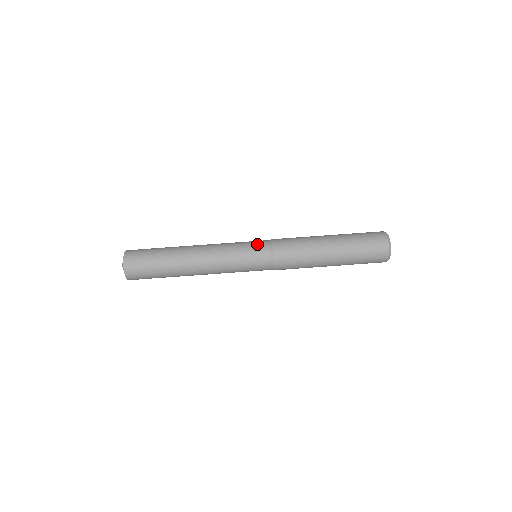
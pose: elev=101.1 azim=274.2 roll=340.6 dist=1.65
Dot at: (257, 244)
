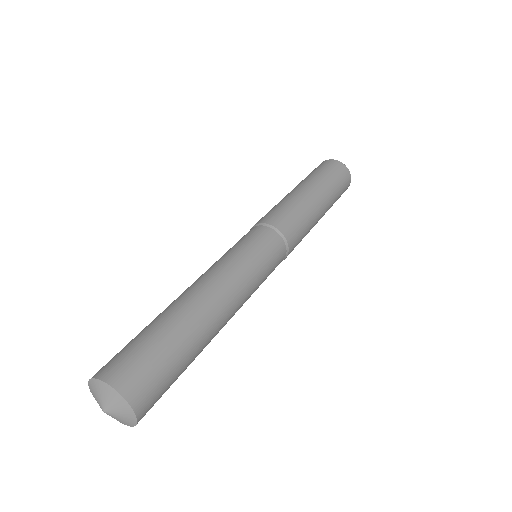
Dot at: occluded
